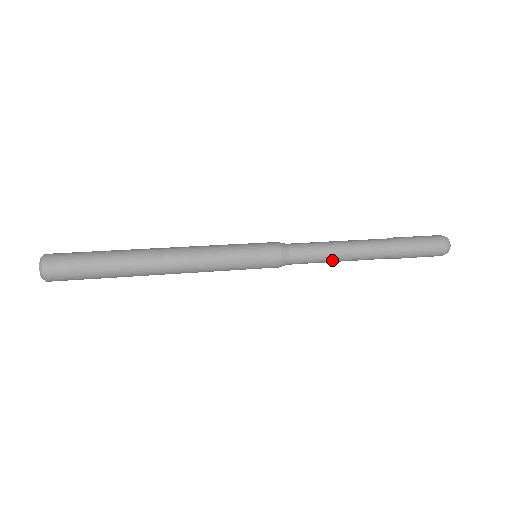
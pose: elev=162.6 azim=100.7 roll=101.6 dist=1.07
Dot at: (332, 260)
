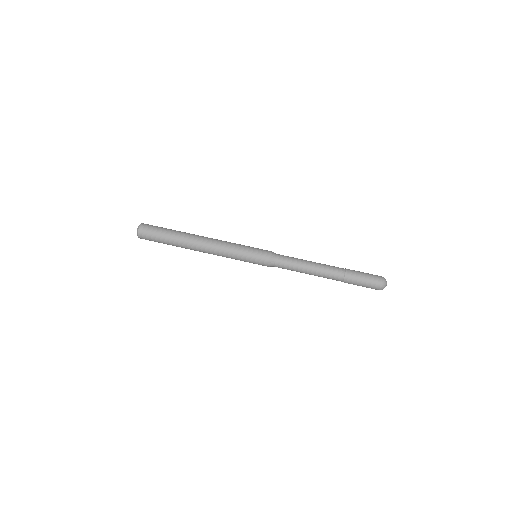
Dot at: (301, 272)
